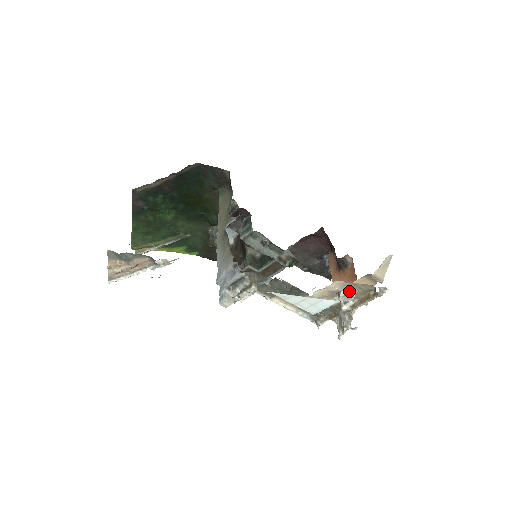
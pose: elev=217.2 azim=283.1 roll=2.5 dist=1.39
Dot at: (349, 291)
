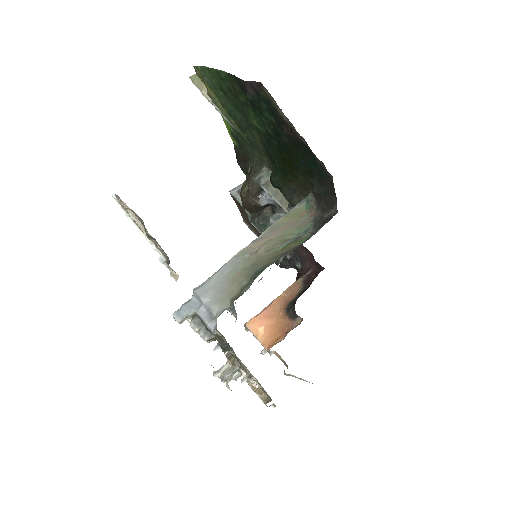
Dot at: (257, 383)
